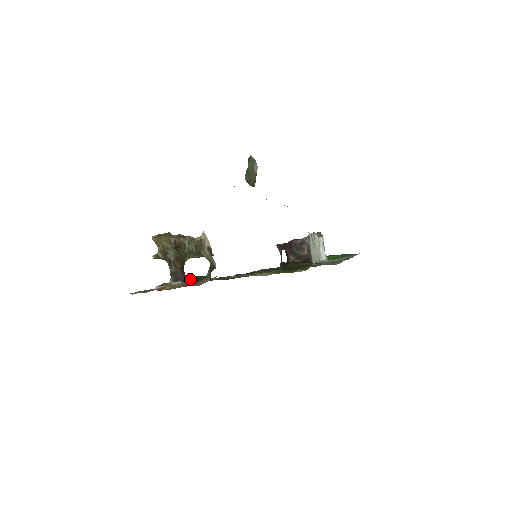
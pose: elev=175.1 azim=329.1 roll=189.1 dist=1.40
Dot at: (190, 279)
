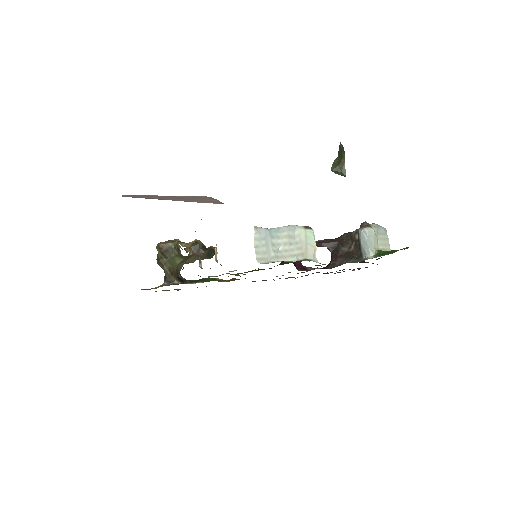
Dot at: (187, 280)
